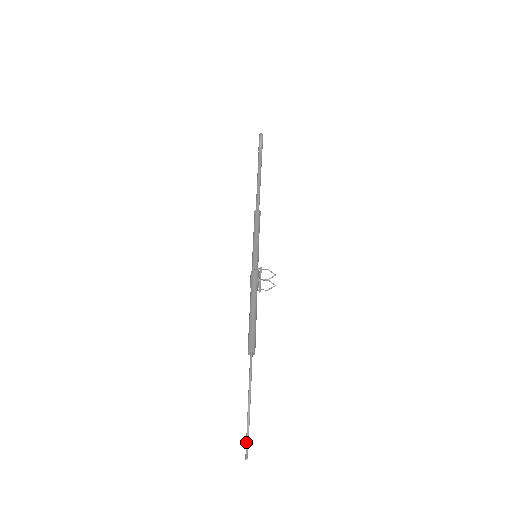
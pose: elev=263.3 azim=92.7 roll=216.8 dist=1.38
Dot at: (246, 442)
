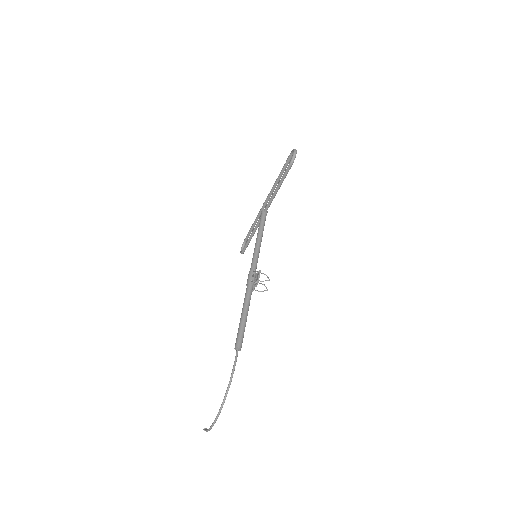
Dot at: (214, 421)
